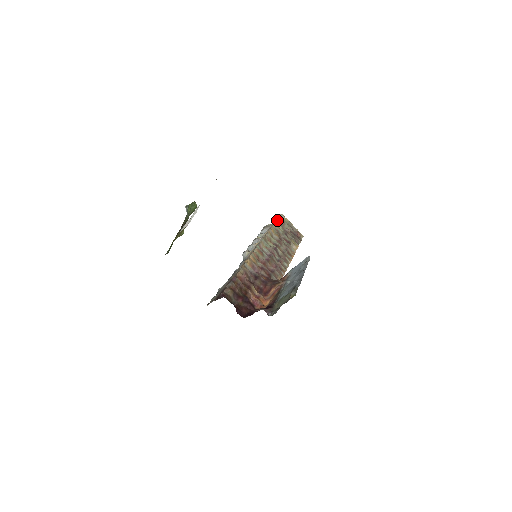
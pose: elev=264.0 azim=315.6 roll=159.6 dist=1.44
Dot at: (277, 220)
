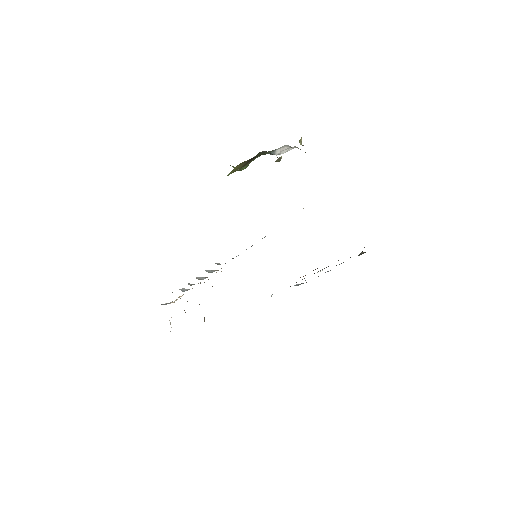
Dot at: occluded
